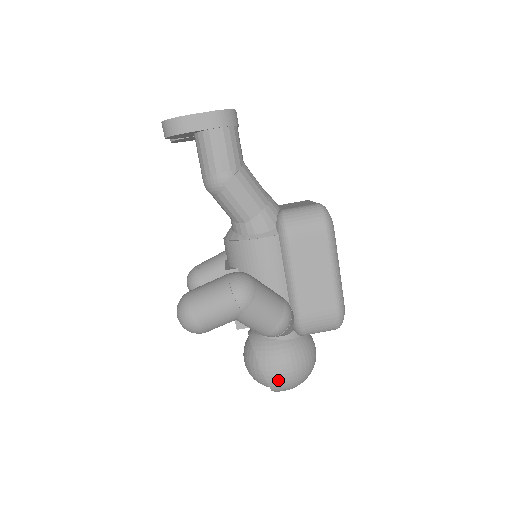
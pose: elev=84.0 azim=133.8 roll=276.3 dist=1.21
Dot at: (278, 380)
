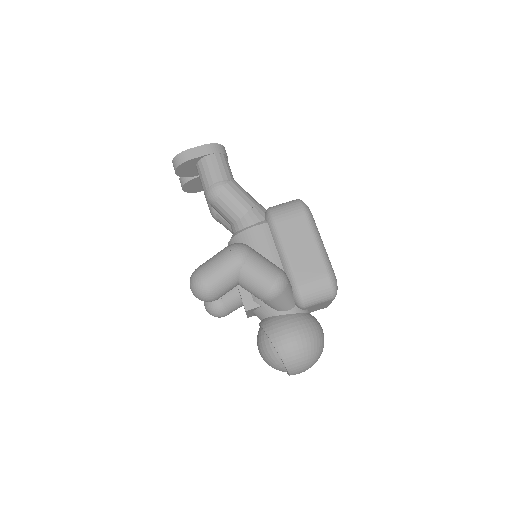
Dot at: (288, 349)
